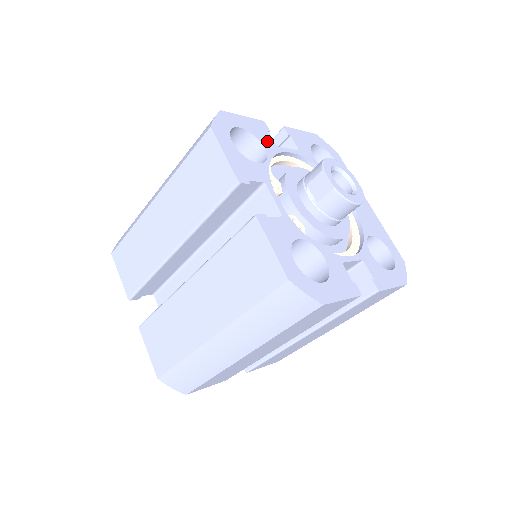
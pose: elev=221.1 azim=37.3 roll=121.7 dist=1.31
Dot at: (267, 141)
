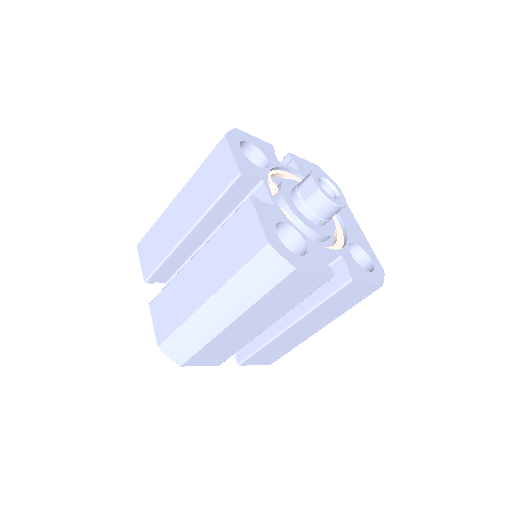
Dot at: (271, 157)
